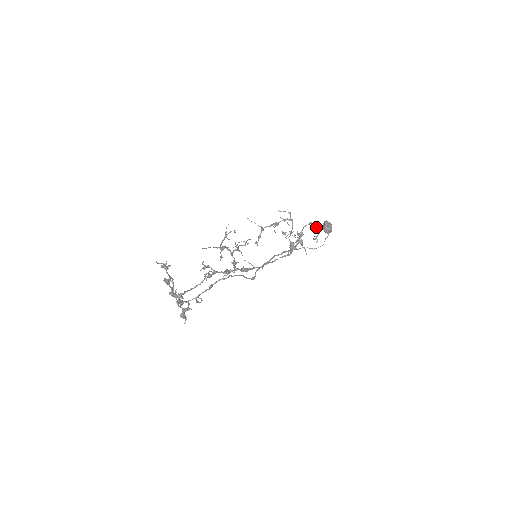
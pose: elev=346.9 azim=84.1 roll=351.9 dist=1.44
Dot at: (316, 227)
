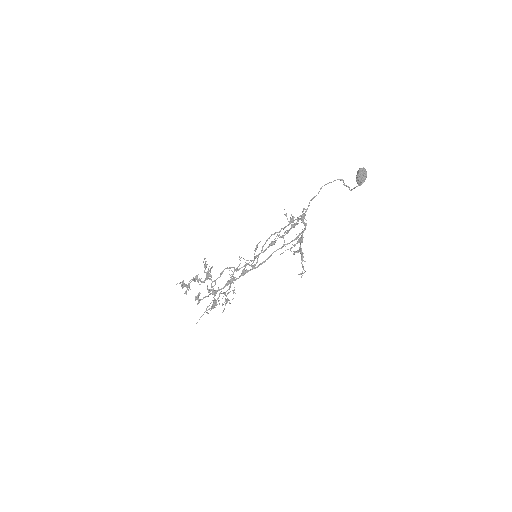
Dot at: (303, 268)
